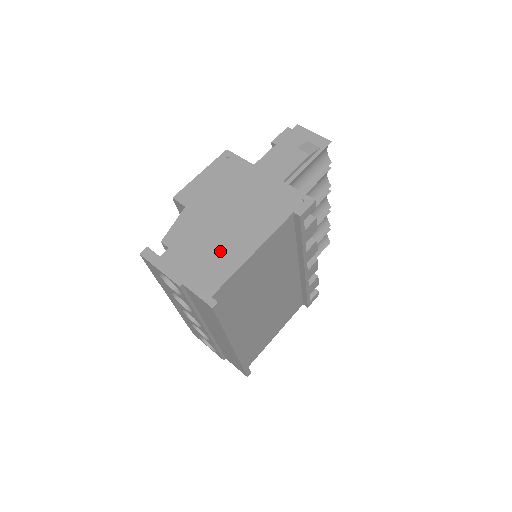
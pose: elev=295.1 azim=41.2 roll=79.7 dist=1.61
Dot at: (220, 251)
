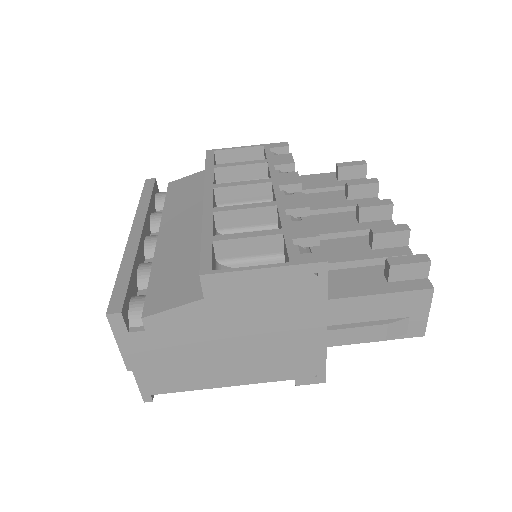
Dot at: (195, 367)
